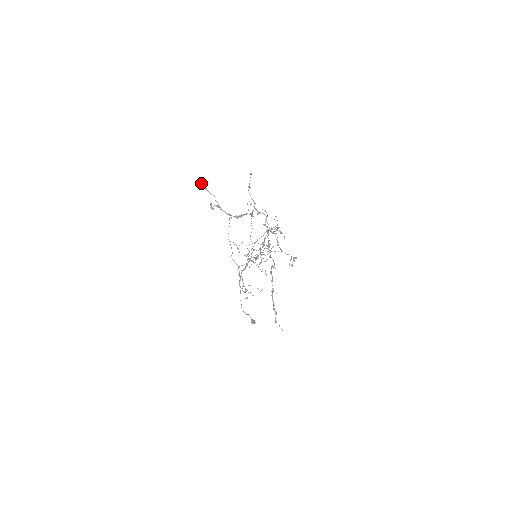
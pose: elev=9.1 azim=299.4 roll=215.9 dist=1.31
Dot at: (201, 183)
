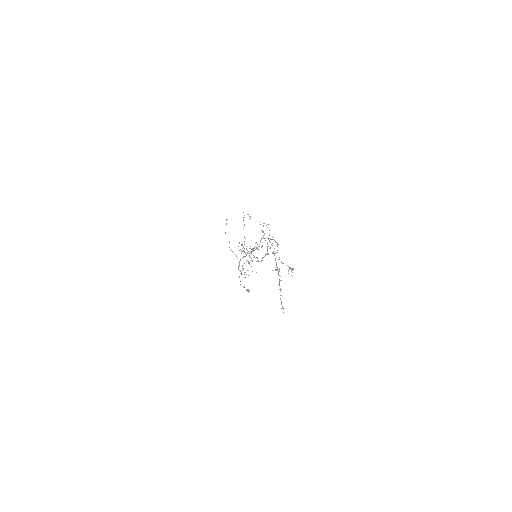
Dot at: occluded
